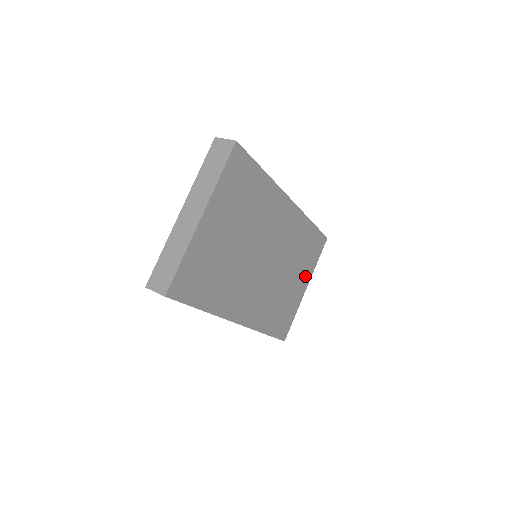
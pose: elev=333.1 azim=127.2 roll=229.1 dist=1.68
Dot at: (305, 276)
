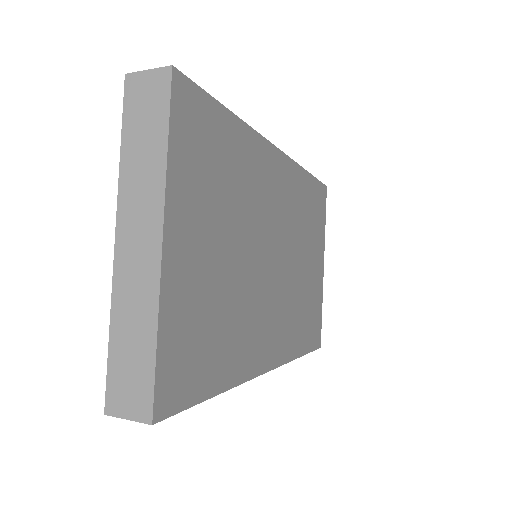
Dot at: (318, 250)
